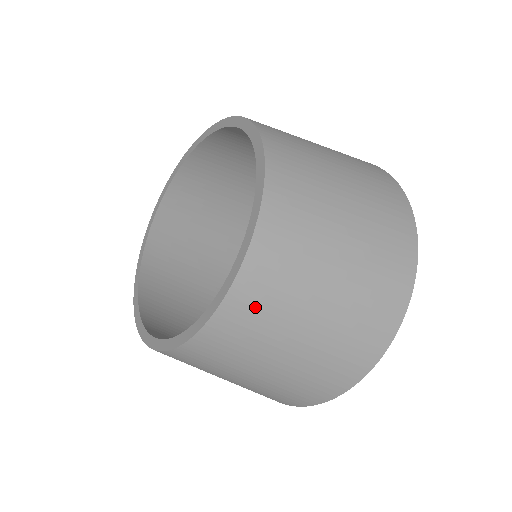
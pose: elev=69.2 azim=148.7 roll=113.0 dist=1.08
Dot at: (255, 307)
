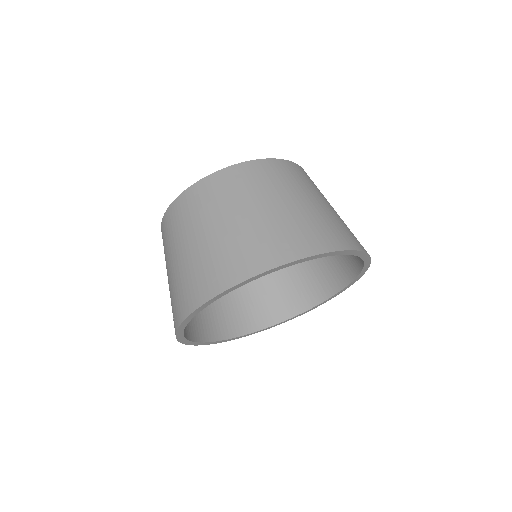
Dot at: (242, 179)
